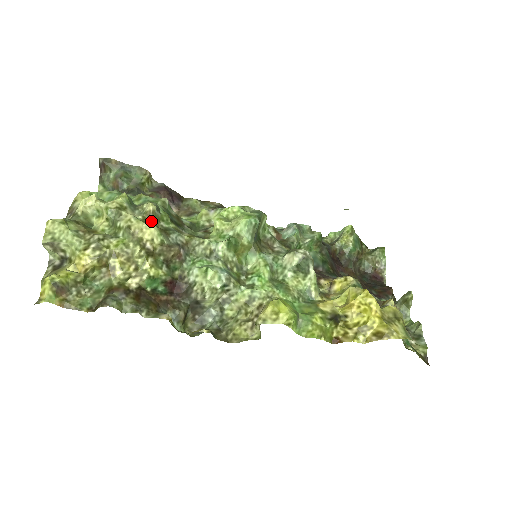
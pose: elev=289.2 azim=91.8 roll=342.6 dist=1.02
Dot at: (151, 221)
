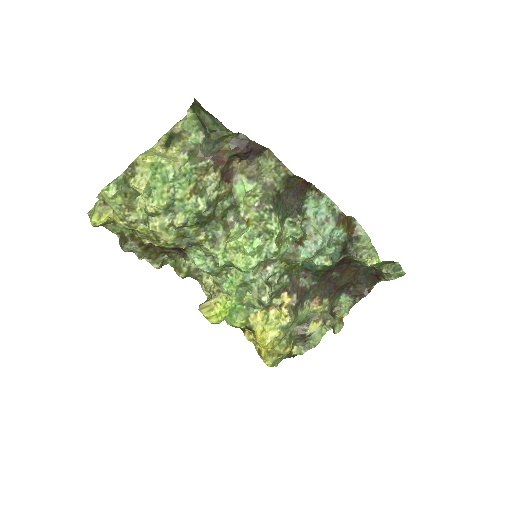
Dot at: (174, 229)
